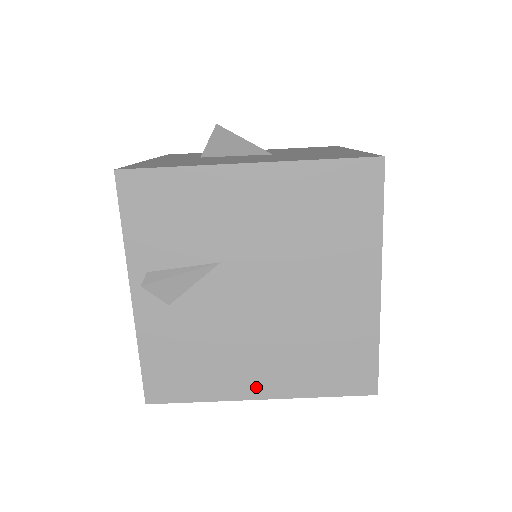
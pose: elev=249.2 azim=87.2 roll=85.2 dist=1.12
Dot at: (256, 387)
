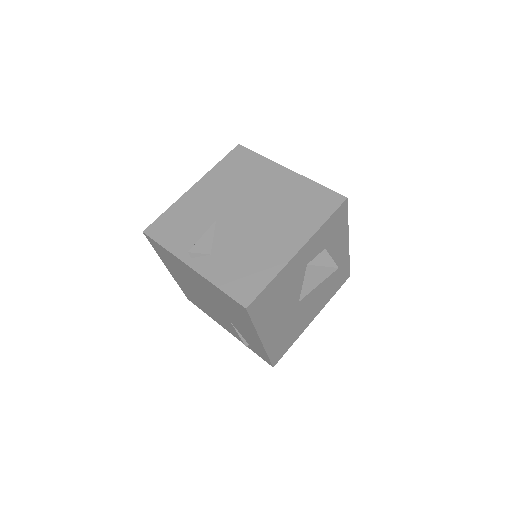
Dot at: (290, 248)
